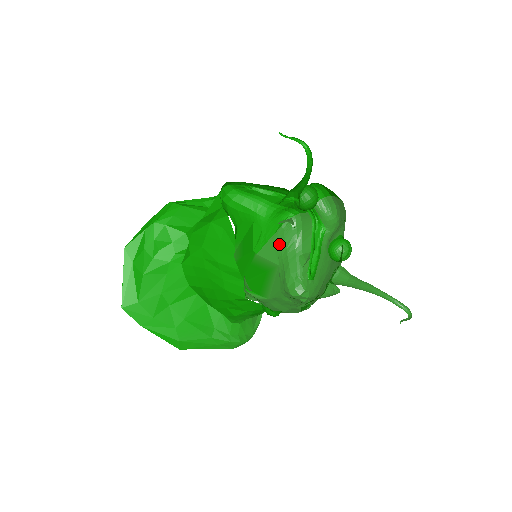
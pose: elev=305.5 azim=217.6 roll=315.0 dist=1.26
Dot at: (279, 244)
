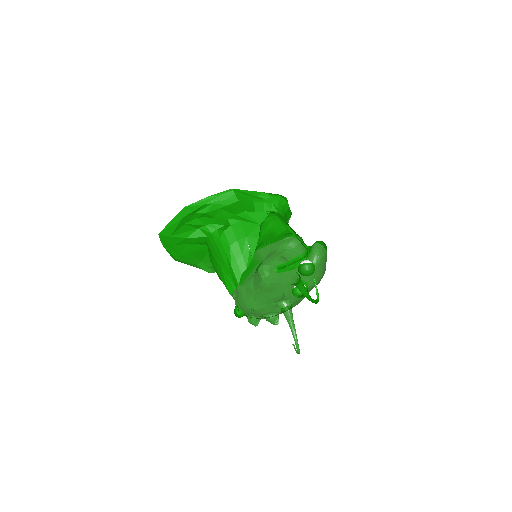
Dot at: (276, 247)
